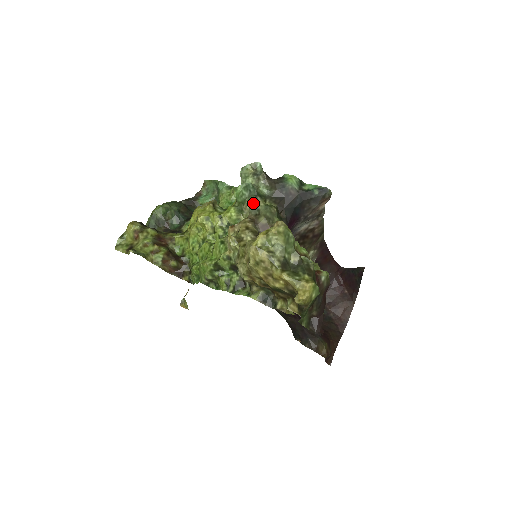
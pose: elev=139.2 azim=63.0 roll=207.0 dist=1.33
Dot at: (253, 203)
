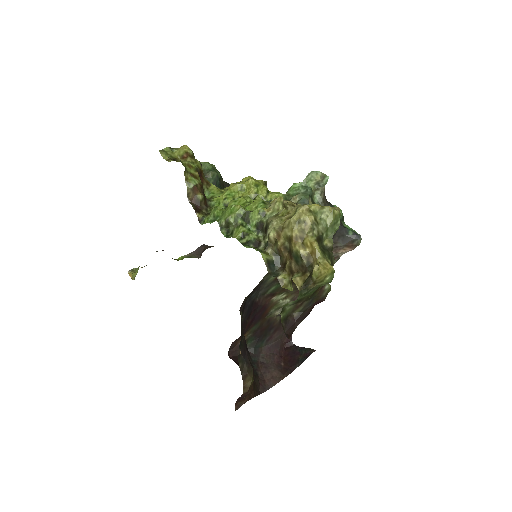
Dot at: (305, 198)
